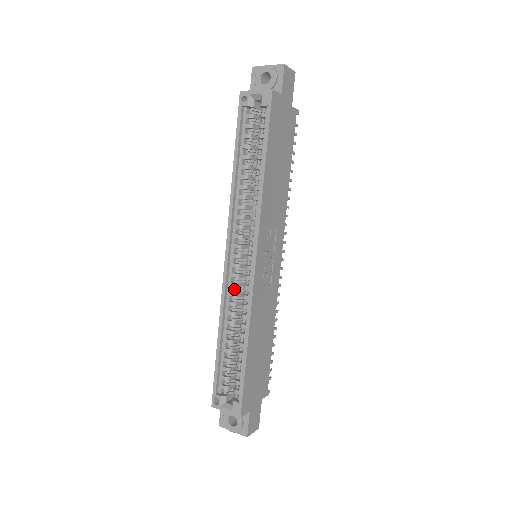
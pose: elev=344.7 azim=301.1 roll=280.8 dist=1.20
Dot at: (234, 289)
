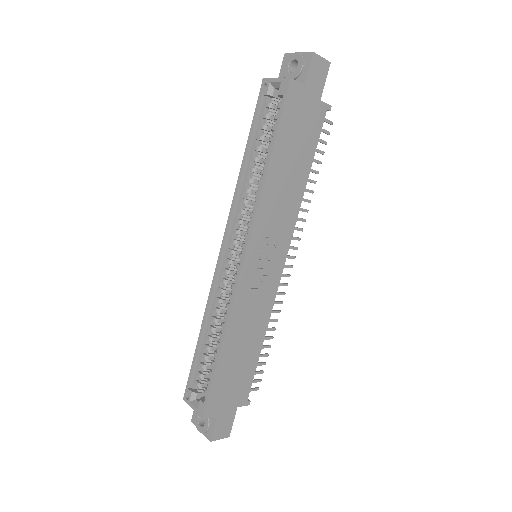
Dot at: (223, 285)
